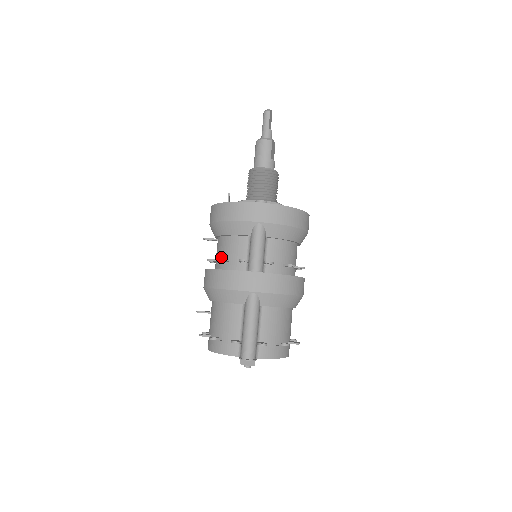
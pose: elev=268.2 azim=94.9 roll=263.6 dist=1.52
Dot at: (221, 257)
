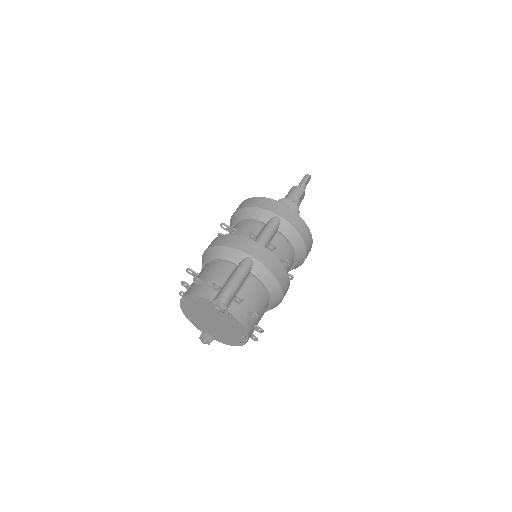
Dot at: occluded
